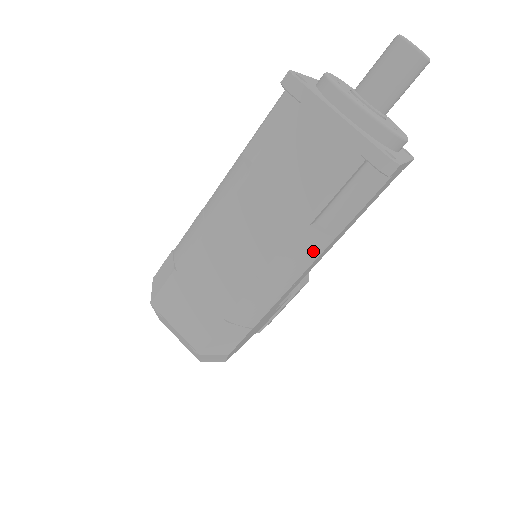
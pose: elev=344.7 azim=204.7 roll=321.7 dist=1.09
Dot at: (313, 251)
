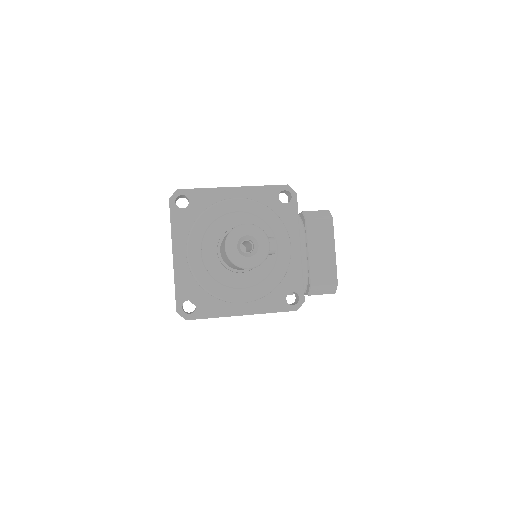
Dot at: occluded
